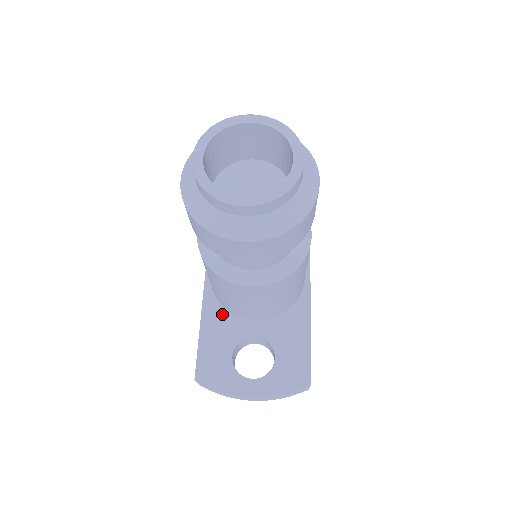
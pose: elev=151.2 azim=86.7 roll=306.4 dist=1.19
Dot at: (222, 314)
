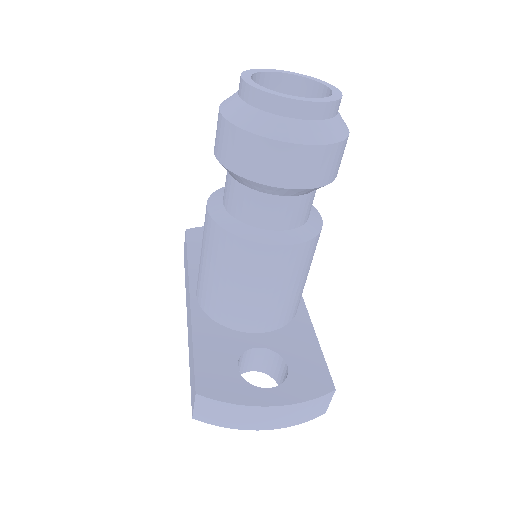
Dot at: (217, 329)
